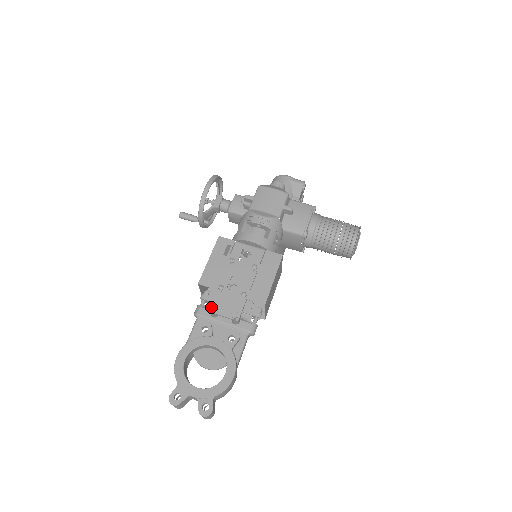
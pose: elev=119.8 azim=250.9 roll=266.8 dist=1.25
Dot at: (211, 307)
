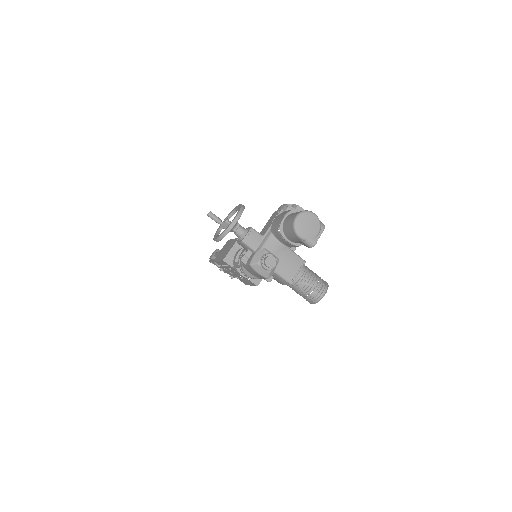
Dot at: (220, 270)
